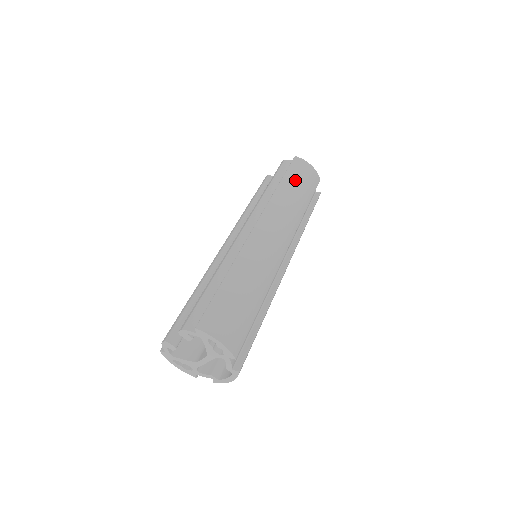
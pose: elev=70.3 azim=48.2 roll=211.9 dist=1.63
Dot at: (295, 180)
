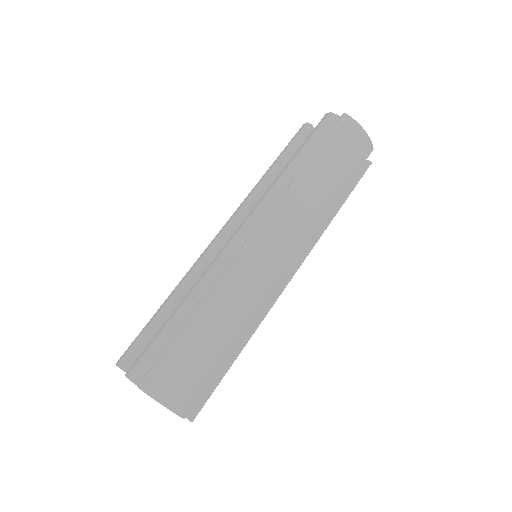
Dot at: (331, 158)
